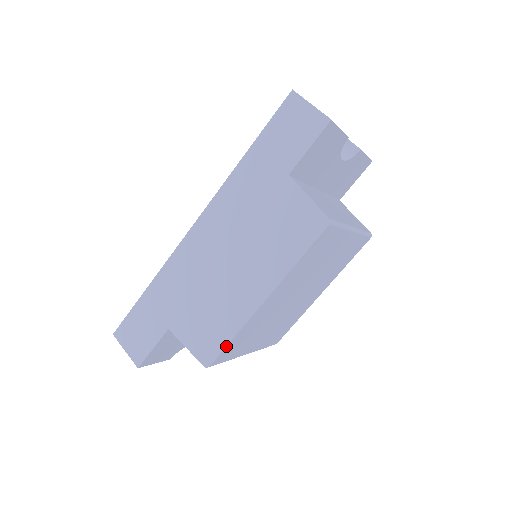
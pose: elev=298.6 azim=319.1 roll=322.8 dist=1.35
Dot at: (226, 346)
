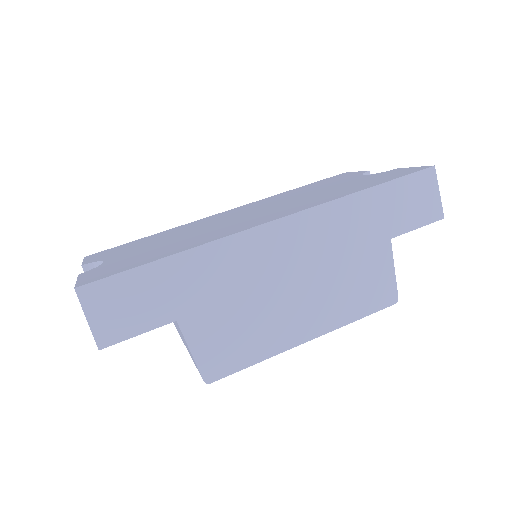
Dot at: occluded
